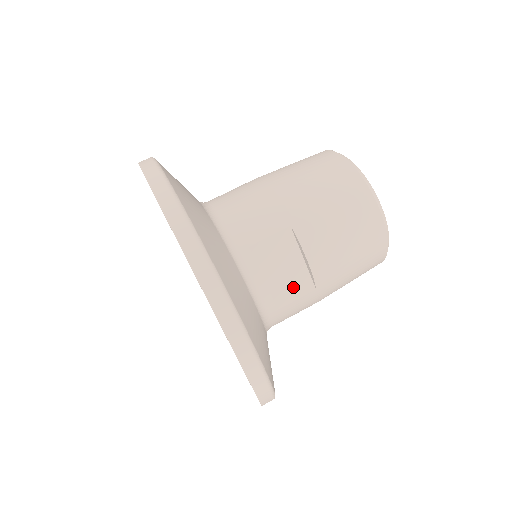
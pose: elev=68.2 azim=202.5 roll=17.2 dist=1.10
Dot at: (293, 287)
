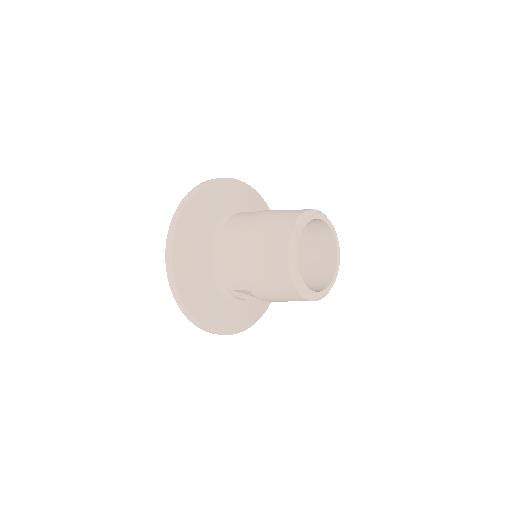
Dot at: occluded
